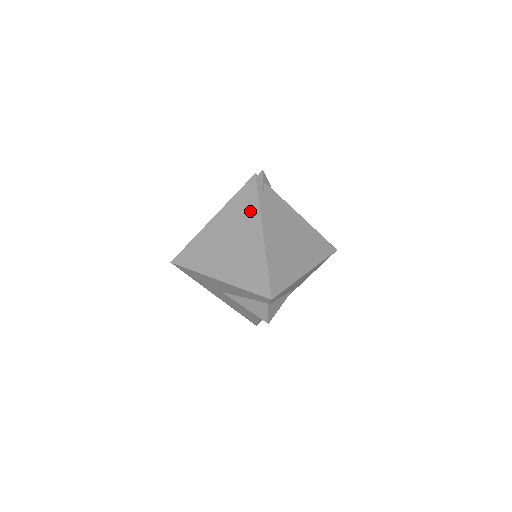
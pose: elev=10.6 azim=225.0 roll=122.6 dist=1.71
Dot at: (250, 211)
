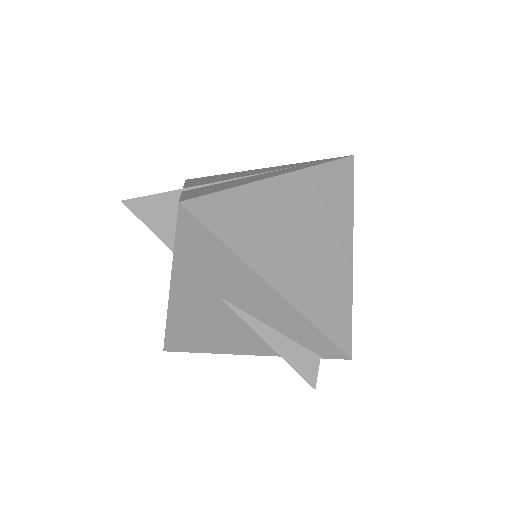
Dot at: (341, 205)
